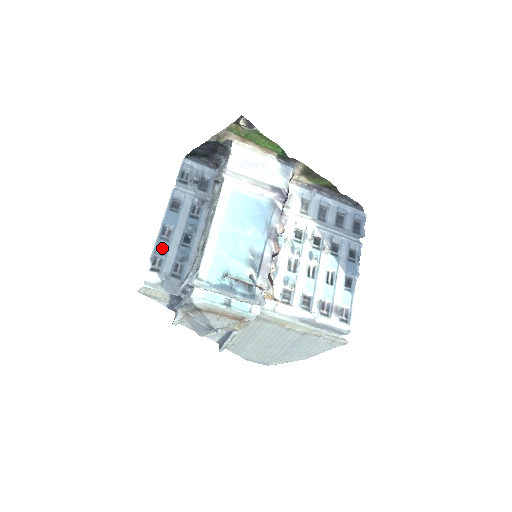
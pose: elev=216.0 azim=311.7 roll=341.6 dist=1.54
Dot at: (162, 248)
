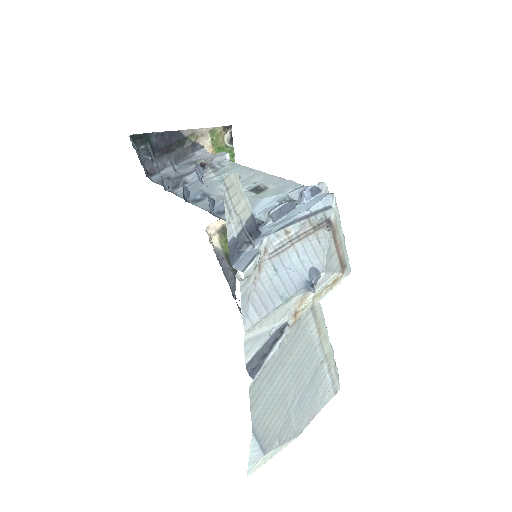
Dot at: occluded
